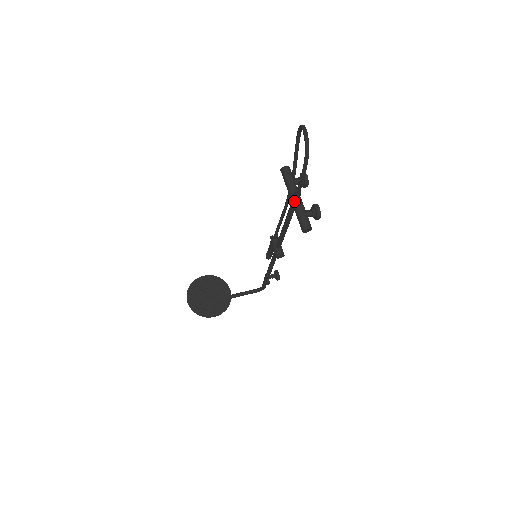
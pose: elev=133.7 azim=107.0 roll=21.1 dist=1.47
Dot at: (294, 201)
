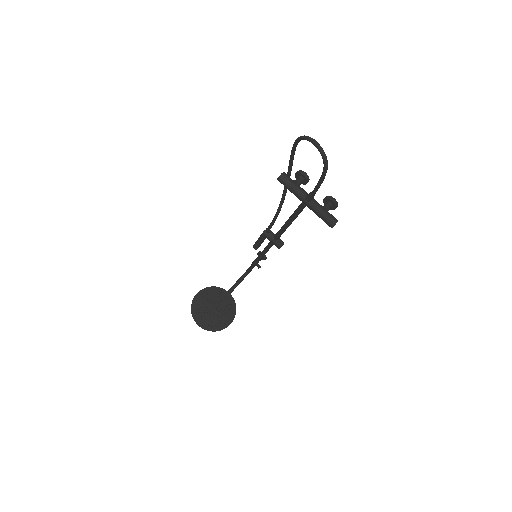
Dot at: (310, 204)
